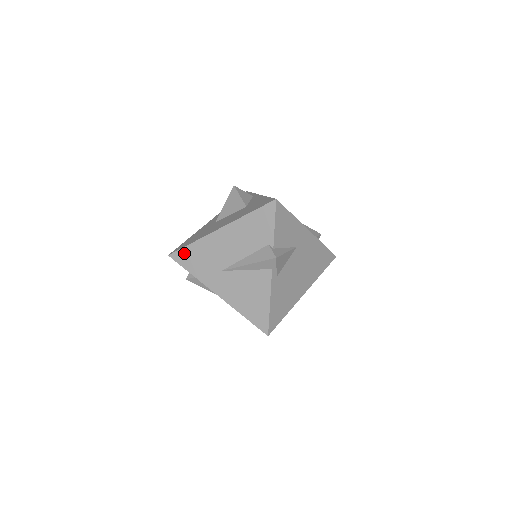
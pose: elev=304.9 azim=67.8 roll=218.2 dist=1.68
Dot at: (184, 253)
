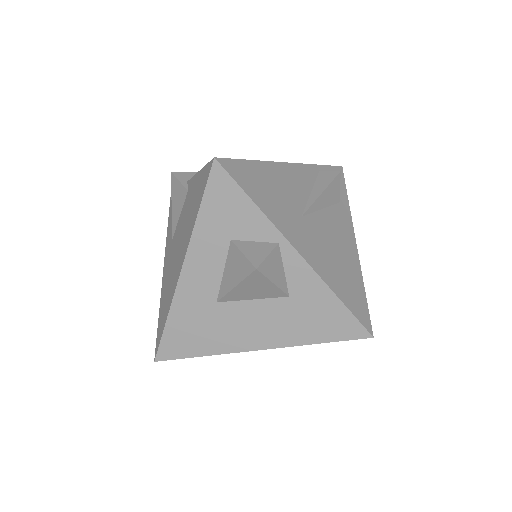
Dot at: occluded
